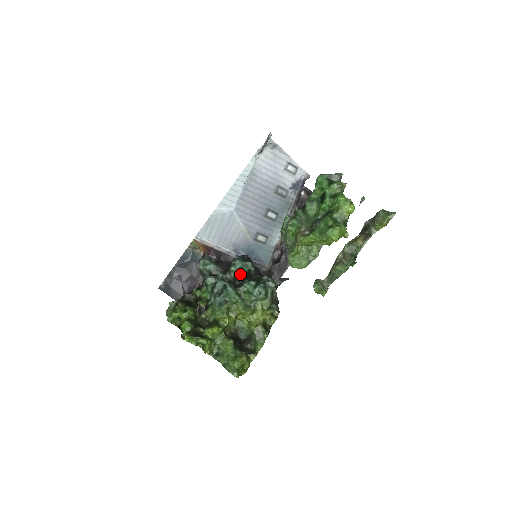
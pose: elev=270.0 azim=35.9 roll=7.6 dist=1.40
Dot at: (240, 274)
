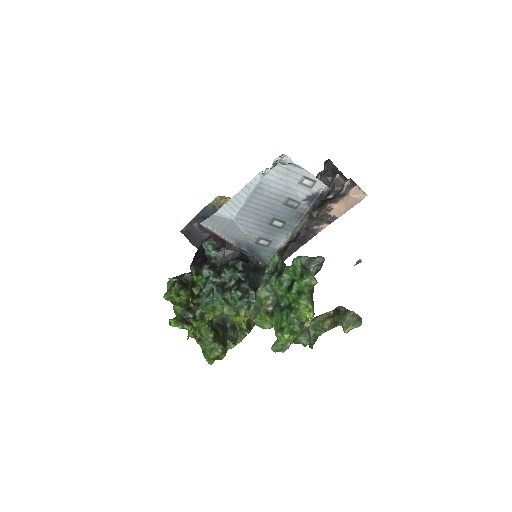
Dot at: (232, 278)
